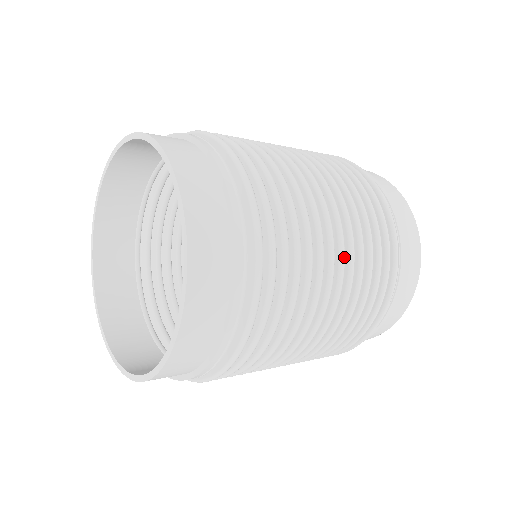
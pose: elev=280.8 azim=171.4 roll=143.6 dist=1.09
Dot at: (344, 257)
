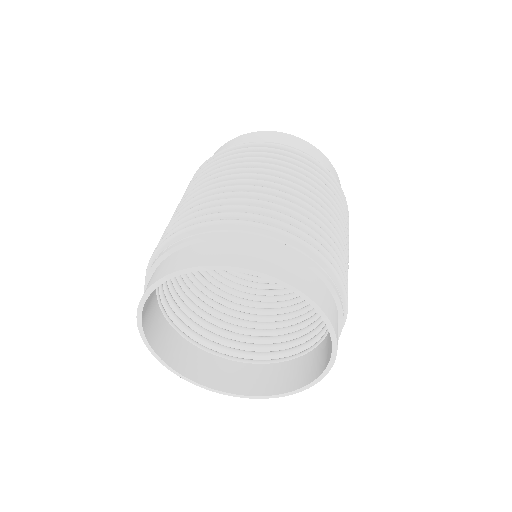
Dot at: occluded
